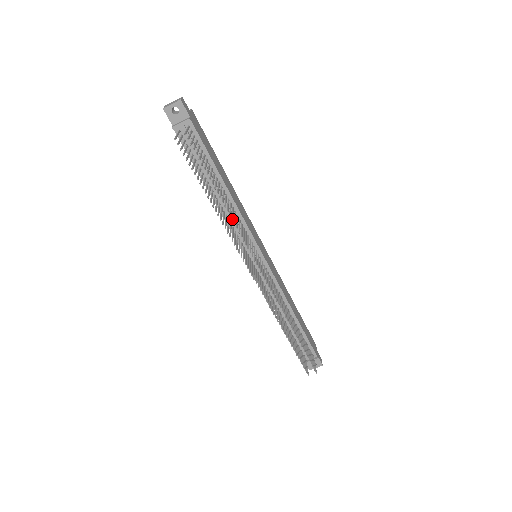
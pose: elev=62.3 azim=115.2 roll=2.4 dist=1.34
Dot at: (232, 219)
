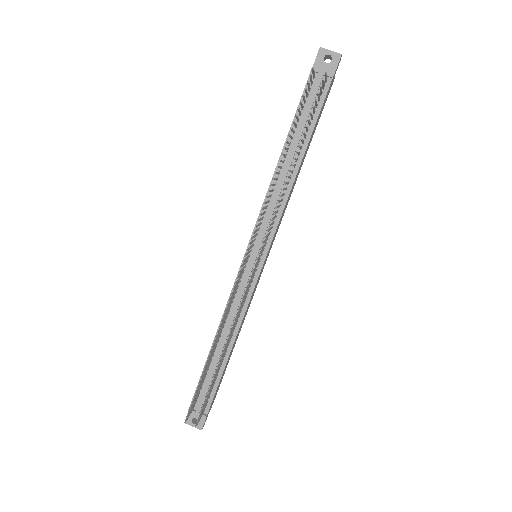
Dot at: occluded
